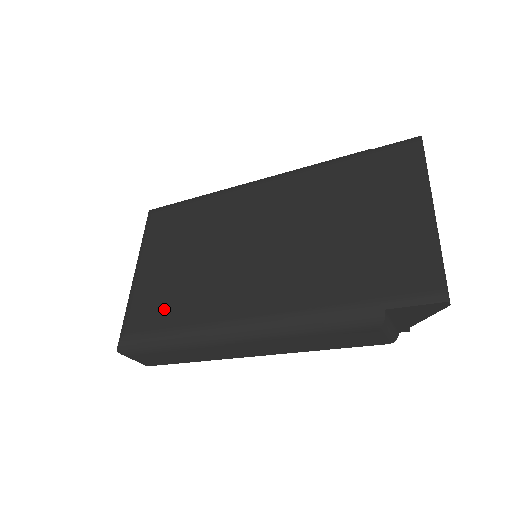
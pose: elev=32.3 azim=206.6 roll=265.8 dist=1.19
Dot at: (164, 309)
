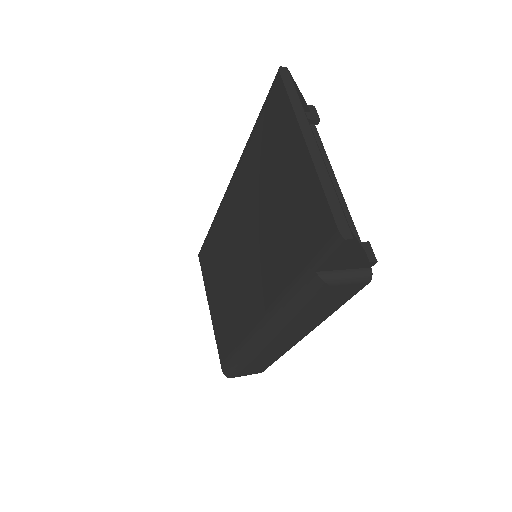
Dot at: (227, 335)
